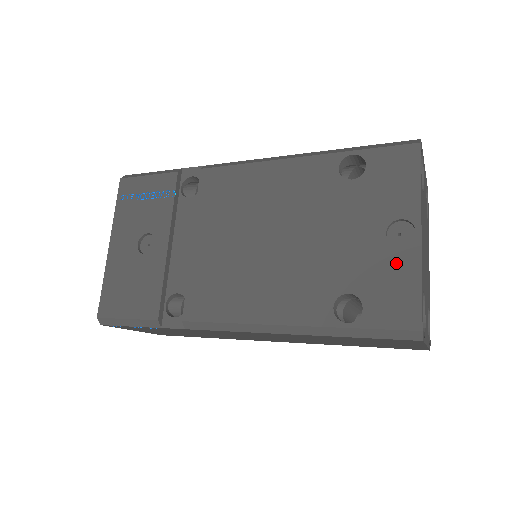
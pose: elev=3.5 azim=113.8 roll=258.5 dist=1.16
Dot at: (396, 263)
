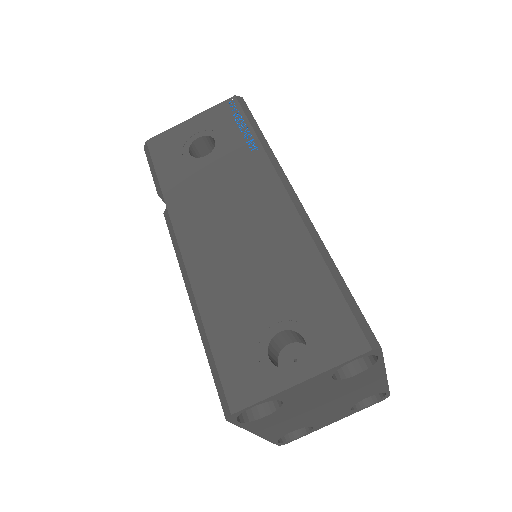
Dot at: occluded
